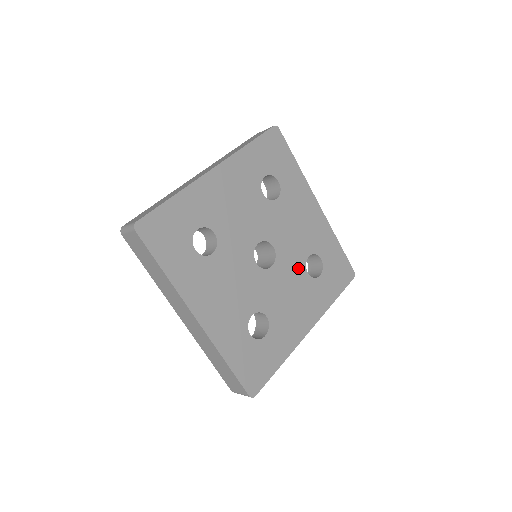
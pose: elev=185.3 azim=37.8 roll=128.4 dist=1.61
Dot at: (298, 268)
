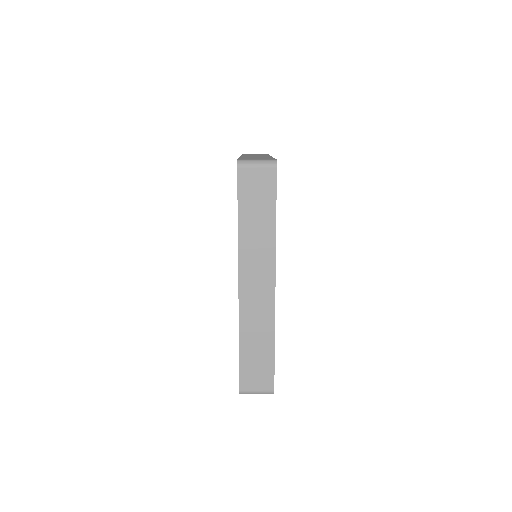
Dot at: occluded
